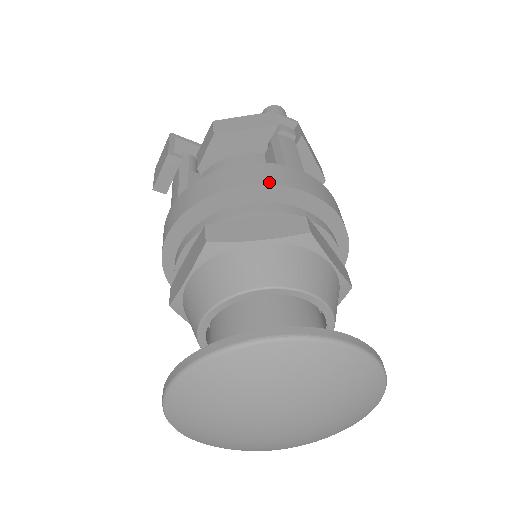
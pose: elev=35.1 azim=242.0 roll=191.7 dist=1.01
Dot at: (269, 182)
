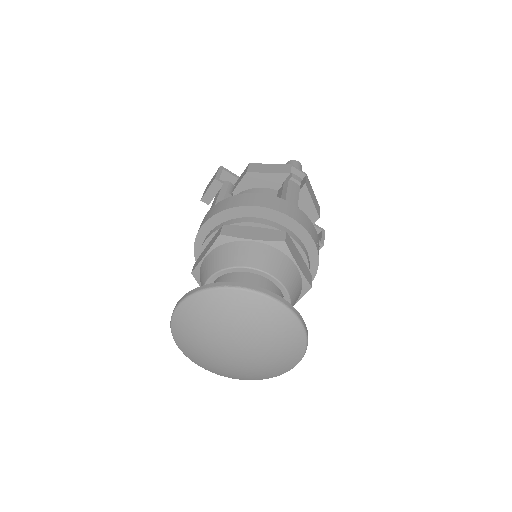
Dot at: (269, 207)
